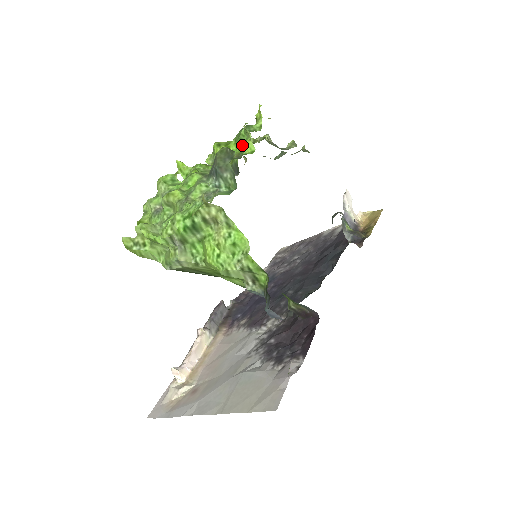
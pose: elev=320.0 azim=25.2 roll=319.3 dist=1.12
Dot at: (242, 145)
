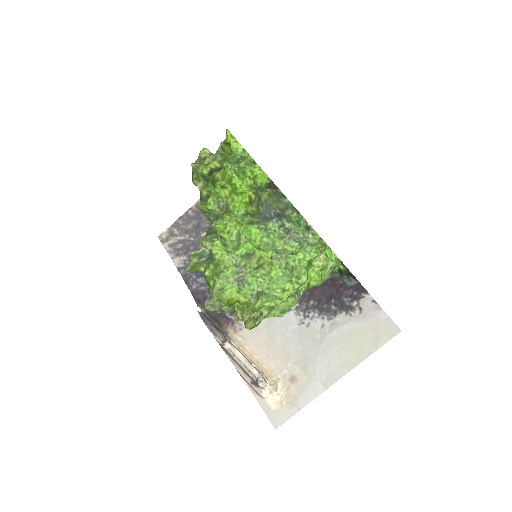
Dot at: (256, 177)
